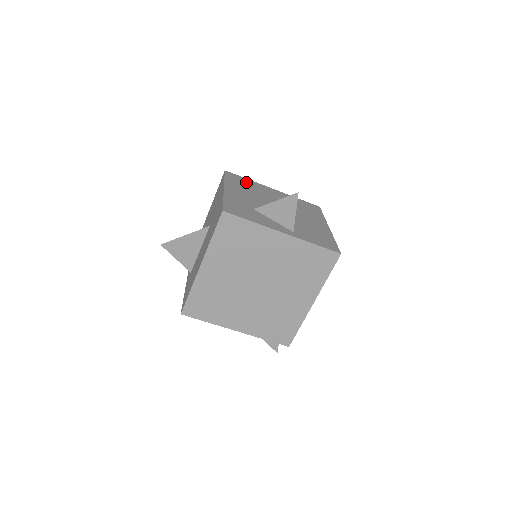
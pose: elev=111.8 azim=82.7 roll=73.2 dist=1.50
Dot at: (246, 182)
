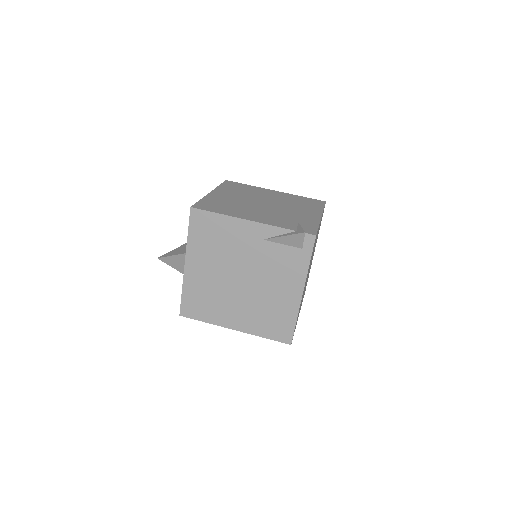
Dot at: occluded
